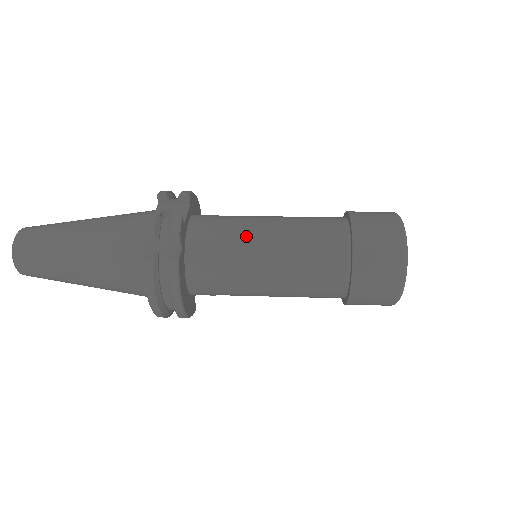
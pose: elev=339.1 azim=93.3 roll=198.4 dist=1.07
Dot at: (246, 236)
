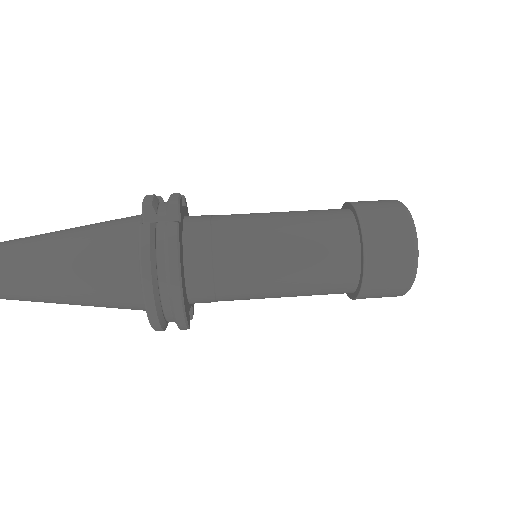
Dot at: (246, 217)
